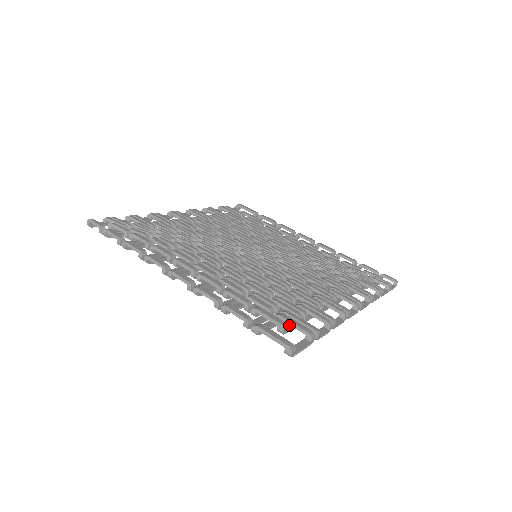
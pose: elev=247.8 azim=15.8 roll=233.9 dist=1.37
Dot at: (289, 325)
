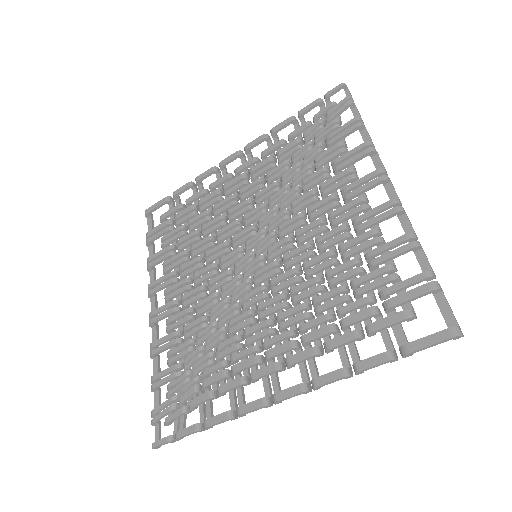
Dot at: (403, 300)
